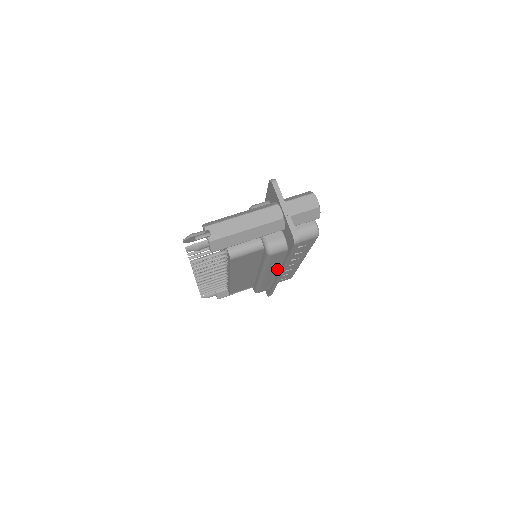
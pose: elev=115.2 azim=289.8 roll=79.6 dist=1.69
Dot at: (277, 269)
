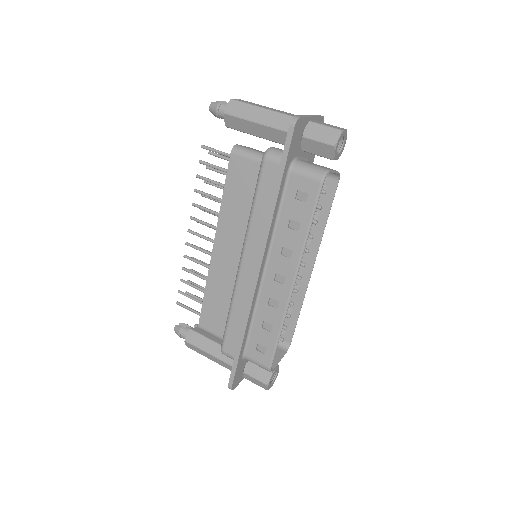
Dot at: occluded
